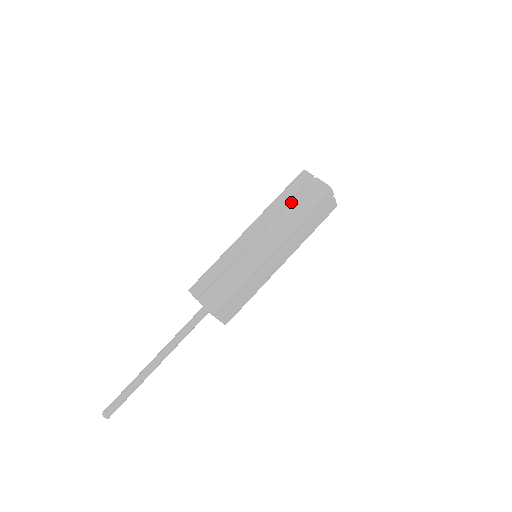
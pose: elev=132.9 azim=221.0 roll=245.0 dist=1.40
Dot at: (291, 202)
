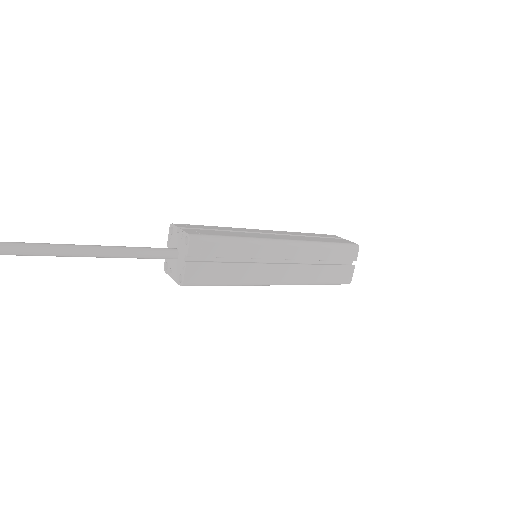
Dot at: occluded
